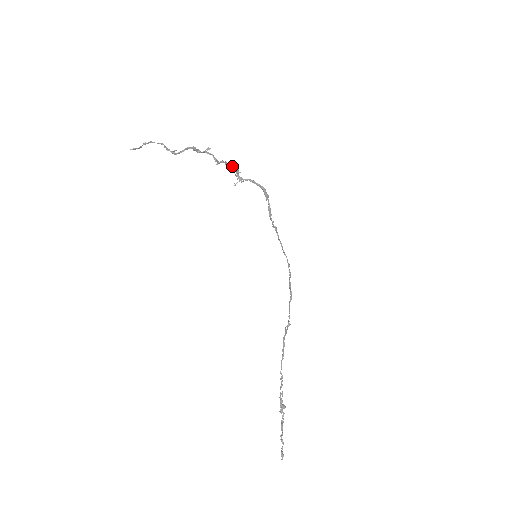
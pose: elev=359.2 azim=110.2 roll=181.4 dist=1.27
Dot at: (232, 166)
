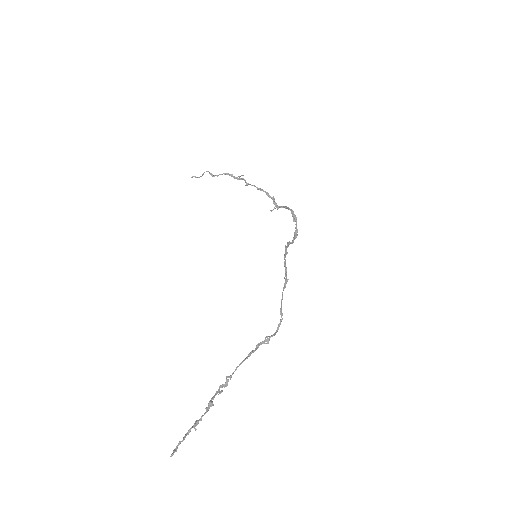
Dot at: (265, 192)
